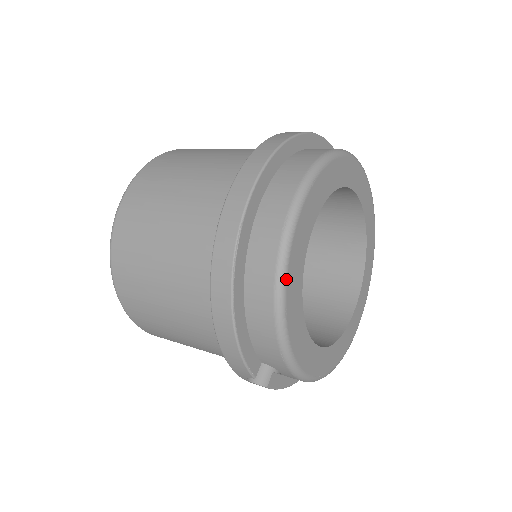
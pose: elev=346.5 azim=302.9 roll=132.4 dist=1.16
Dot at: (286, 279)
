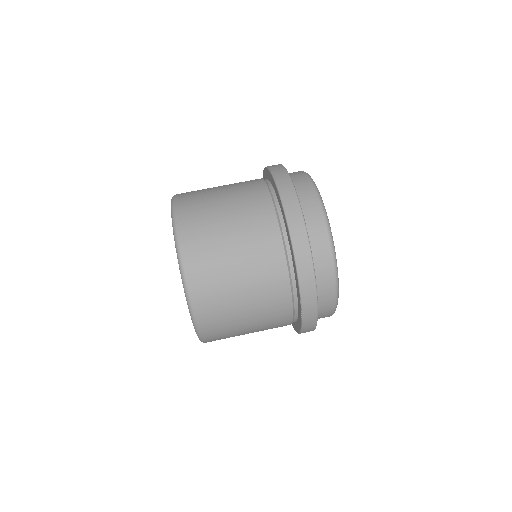
Dot at: occluded
